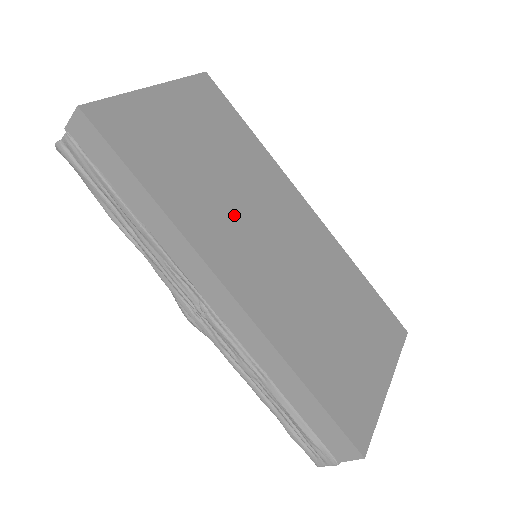
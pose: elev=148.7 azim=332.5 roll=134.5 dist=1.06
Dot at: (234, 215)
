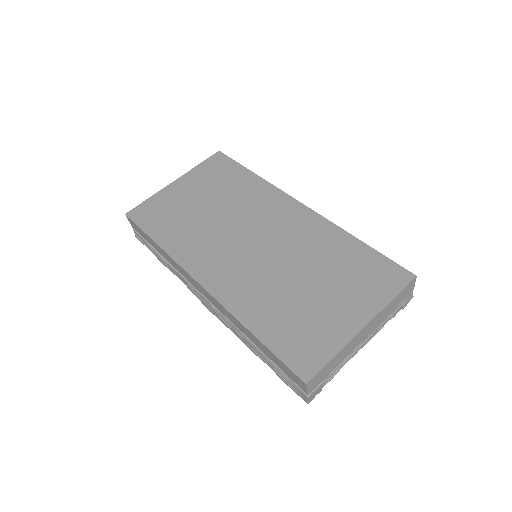
Dot at: (217, 235)
